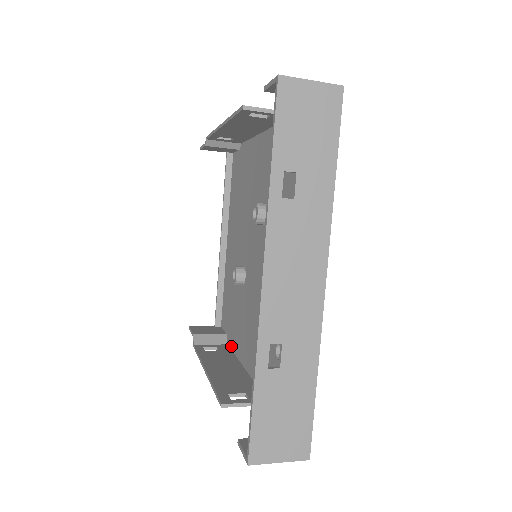
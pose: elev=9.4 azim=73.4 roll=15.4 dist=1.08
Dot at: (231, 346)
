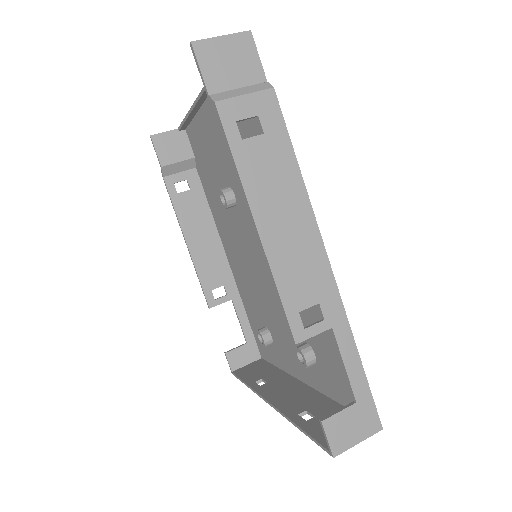
Dot at: (202, 183)
